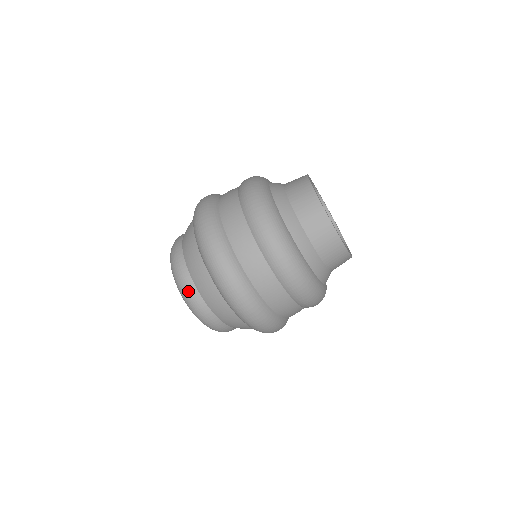
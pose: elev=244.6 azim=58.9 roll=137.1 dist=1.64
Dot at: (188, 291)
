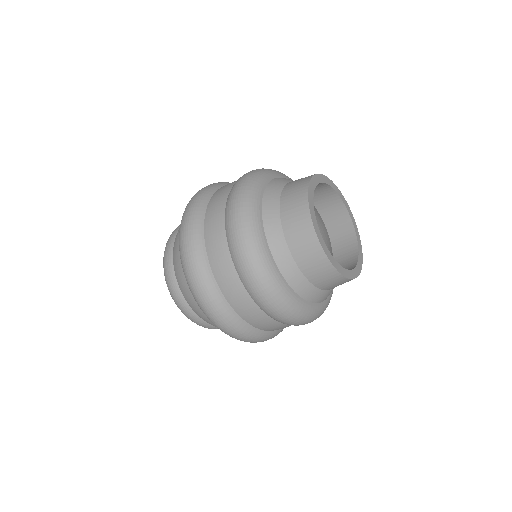
Dot at: occluded
